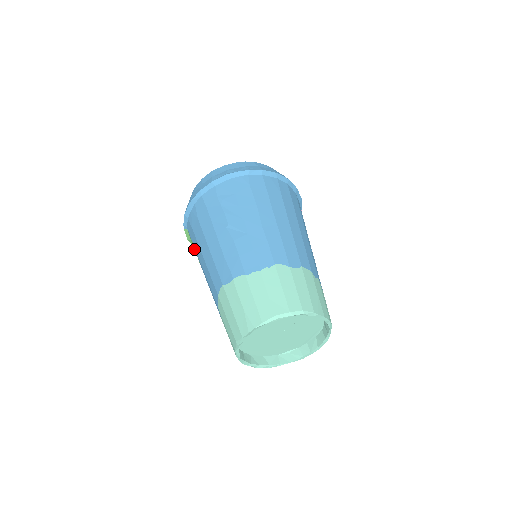
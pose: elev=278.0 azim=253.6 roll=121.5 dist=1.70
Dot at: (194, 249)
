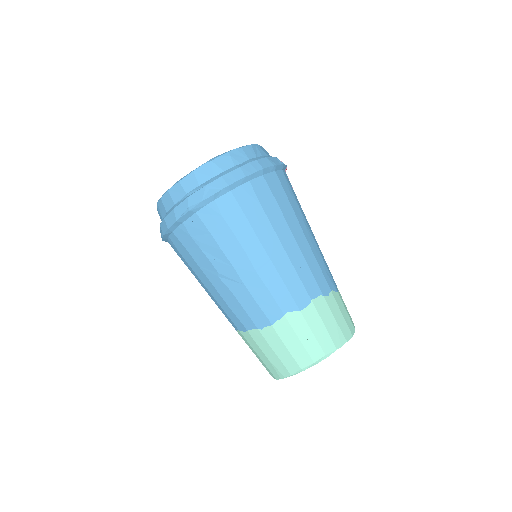
Dot at: occluded
